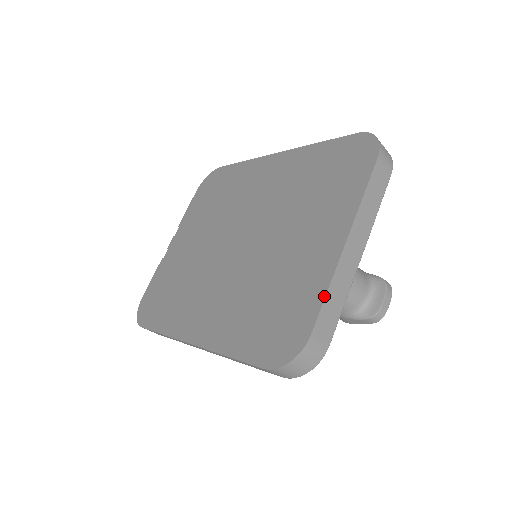
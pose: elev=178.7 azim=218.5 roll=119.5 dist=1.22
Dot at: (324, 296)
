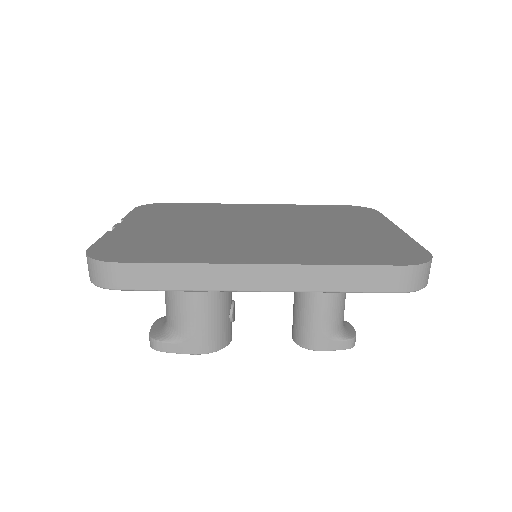
Dot at: (416, 242)
